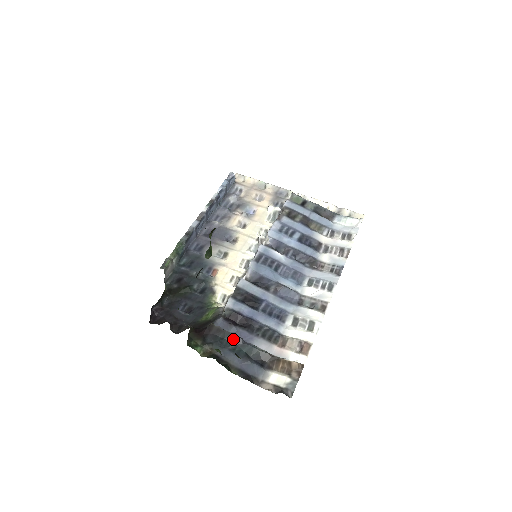
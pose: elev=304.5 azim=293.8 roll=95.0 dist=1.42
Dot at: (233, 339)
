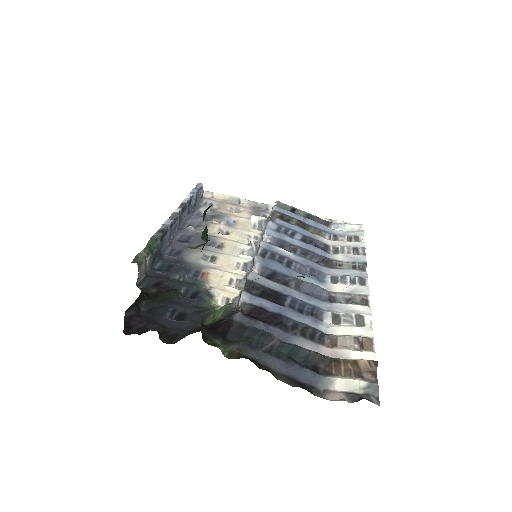
Dot at: (265, 337)
